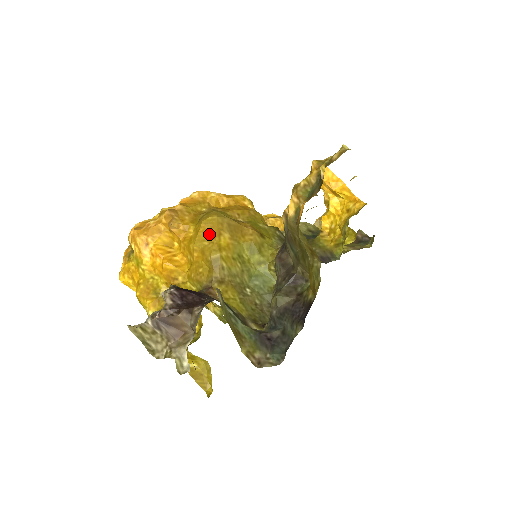
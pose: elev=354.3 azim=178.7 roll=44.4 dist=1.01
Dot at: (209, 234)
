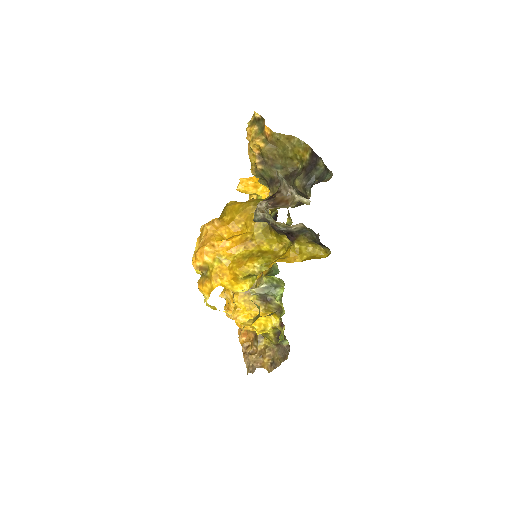
Dot at: (237, 205)
